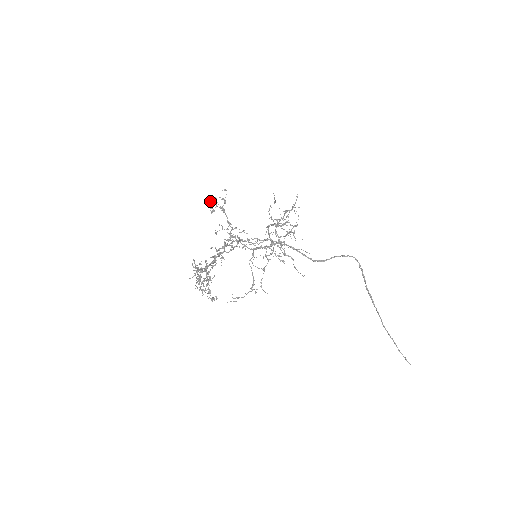
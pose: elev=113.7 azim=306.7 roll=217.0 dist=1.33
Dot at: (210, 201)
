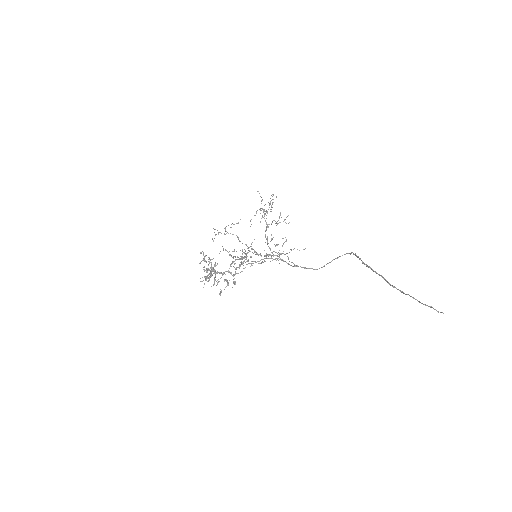
Dot at: (233, 261)
